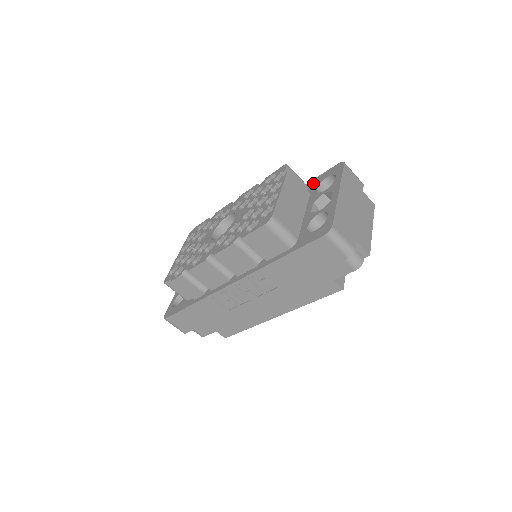
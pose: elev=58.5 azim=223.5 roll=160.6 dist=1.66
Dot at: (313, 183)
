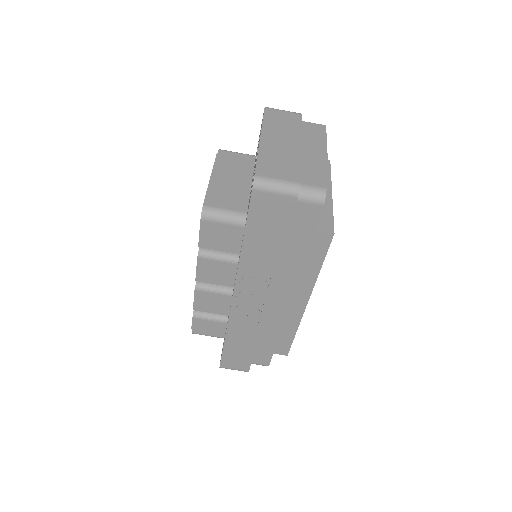
Dot at: occluded
